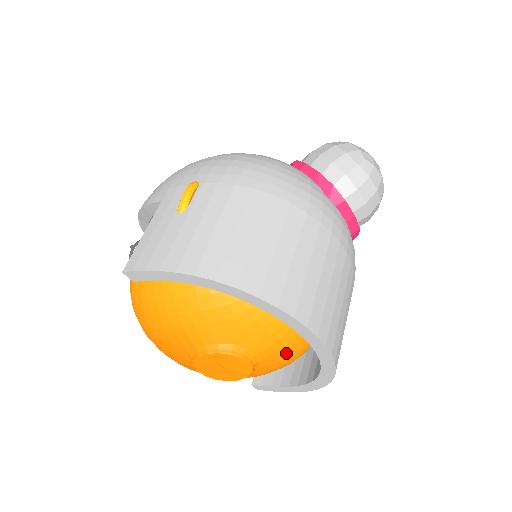
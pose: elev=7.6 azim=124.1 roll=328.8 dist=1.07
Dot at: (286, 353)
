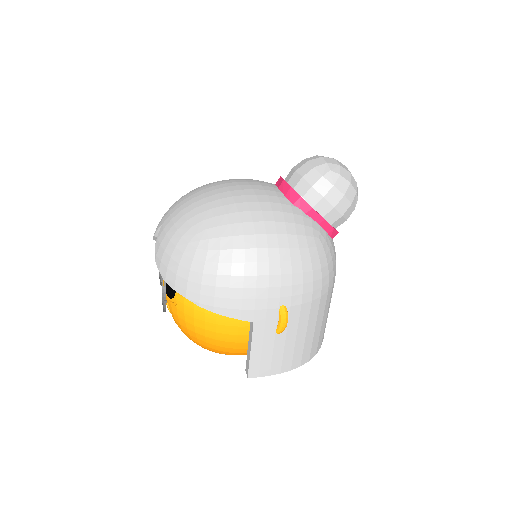
Dot at: occluded
